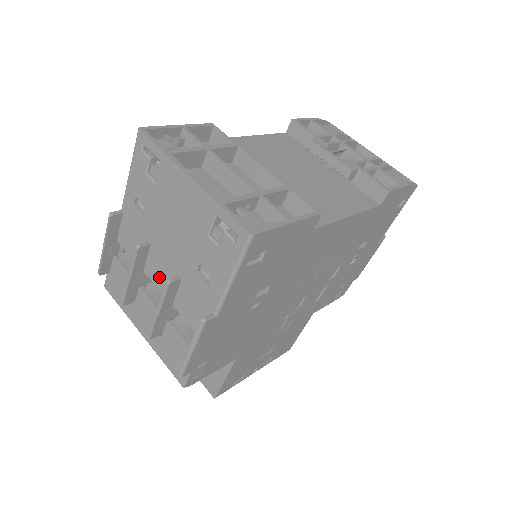
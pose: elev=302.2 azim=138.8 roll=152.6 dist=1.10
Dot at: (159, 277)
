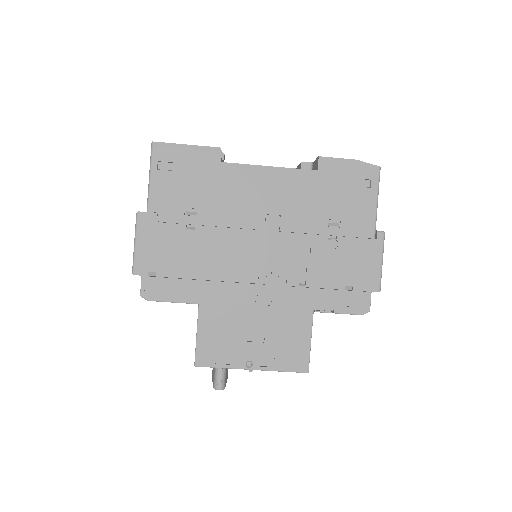
Dot at: occluded
